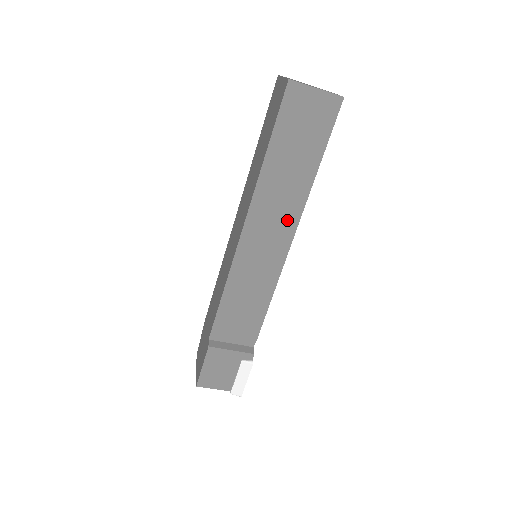
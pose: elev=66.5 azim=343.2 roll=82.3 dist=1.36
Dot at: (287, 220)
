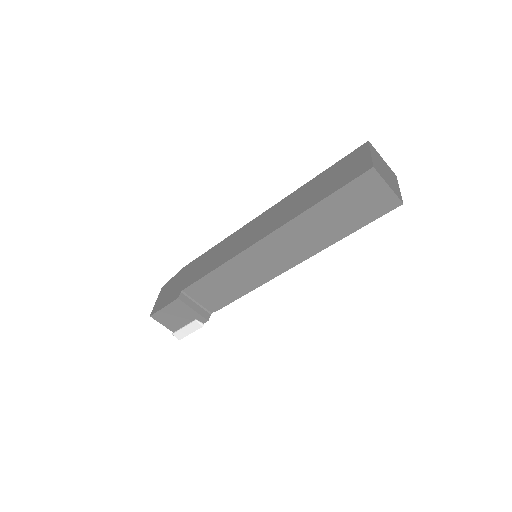
Dot at: (298, 254)
